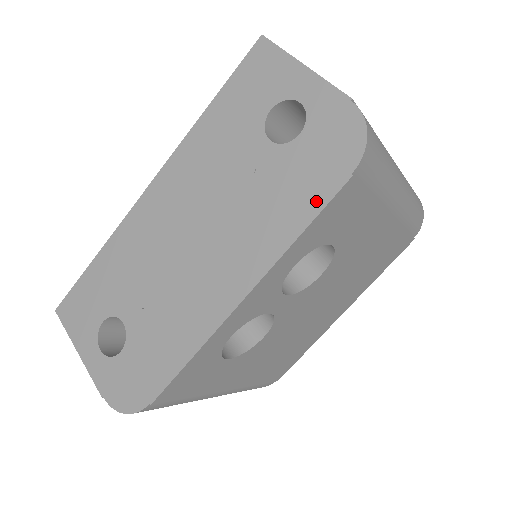
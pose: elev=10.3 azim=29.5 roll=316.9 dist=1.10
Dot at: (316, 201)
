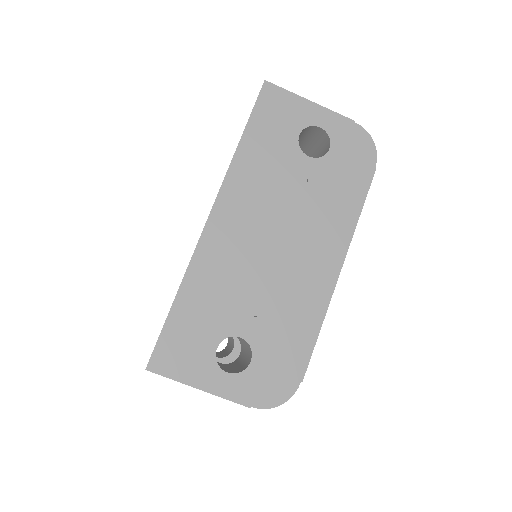
Dot at: (361, 189)
